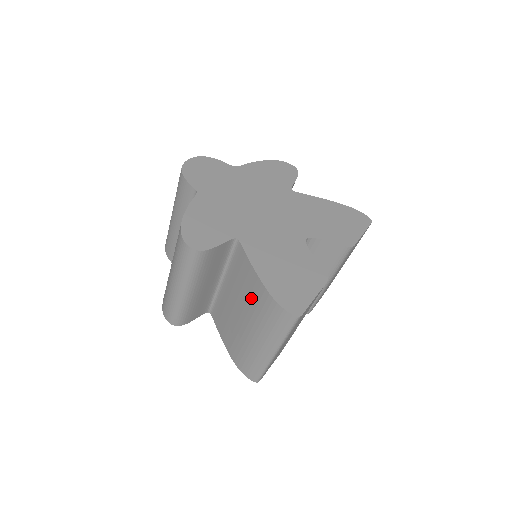
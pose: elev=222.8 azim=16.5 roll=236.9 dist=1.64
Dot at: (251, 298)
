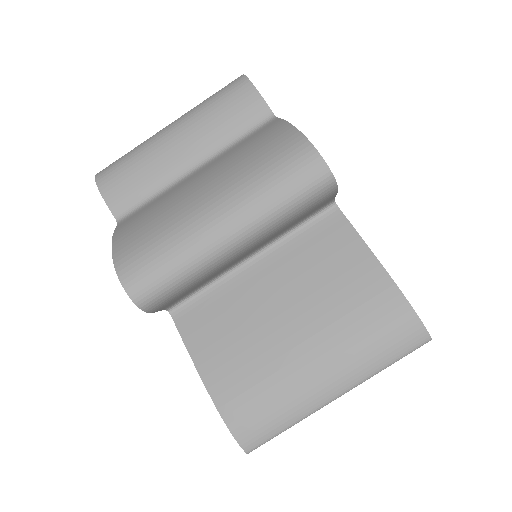
Dot at: (343, 295)
